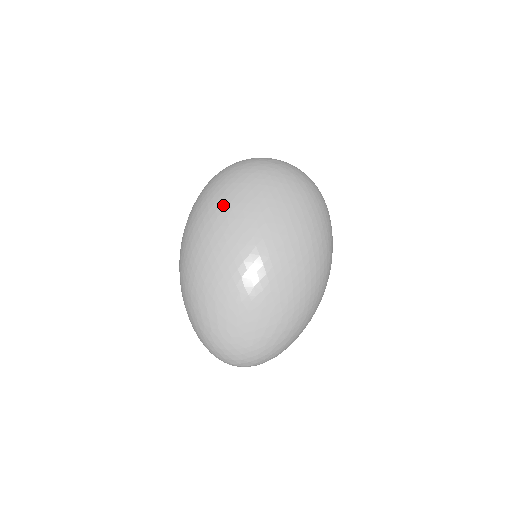
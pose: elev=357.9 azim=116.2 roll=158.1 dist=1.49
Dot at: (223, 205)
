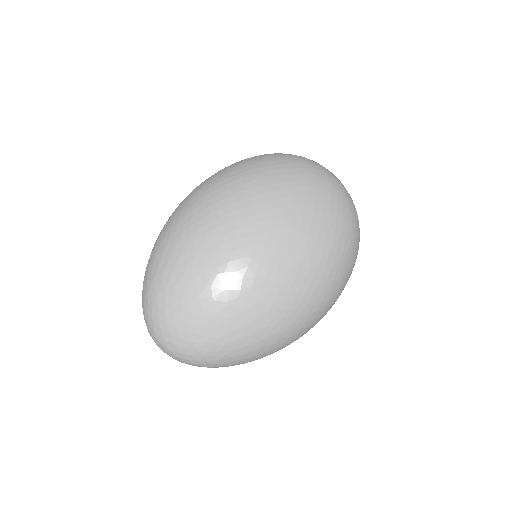
Dot at: occluded
